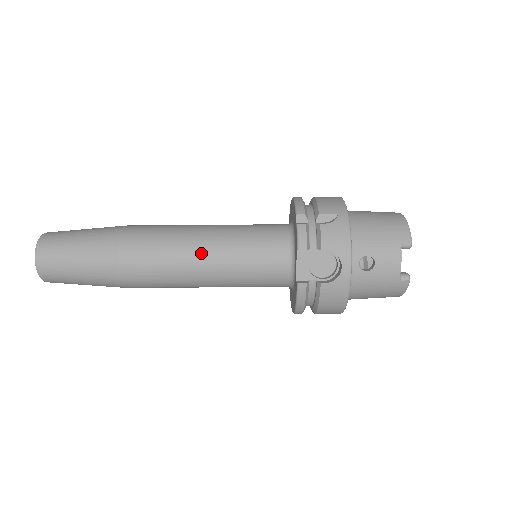
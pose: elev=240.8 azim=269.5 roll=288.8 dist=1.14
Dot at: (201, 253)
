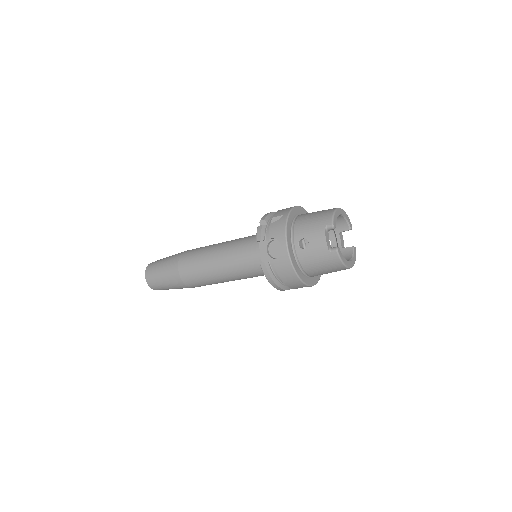
Dot at: (216, 257)
